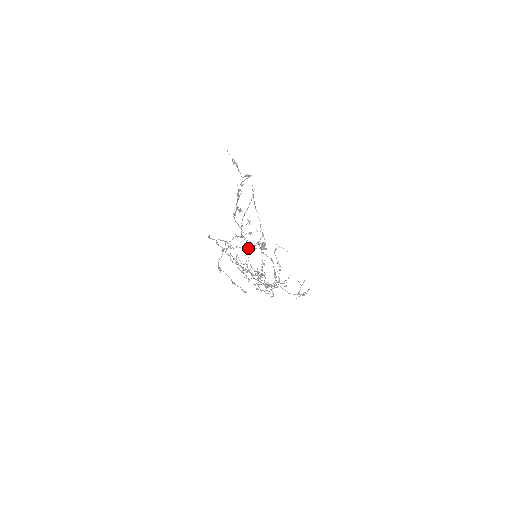
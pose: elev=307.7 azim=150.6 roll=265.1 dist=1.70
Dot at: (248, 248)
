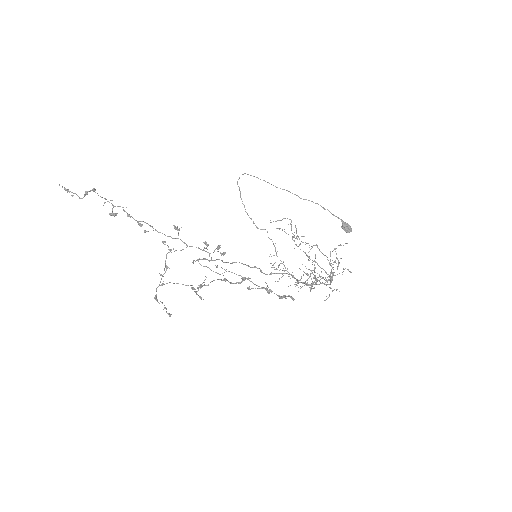
Dot at: (222, 254)
